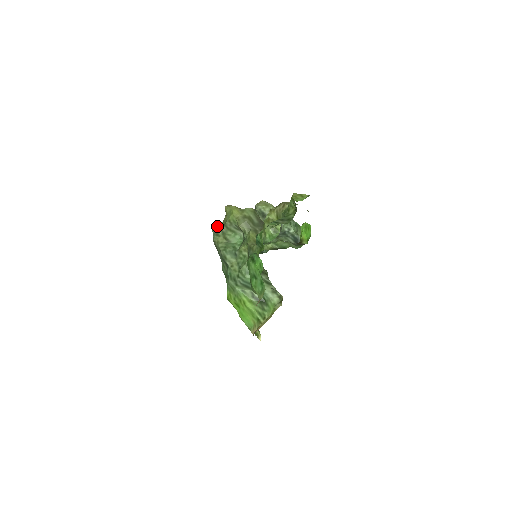
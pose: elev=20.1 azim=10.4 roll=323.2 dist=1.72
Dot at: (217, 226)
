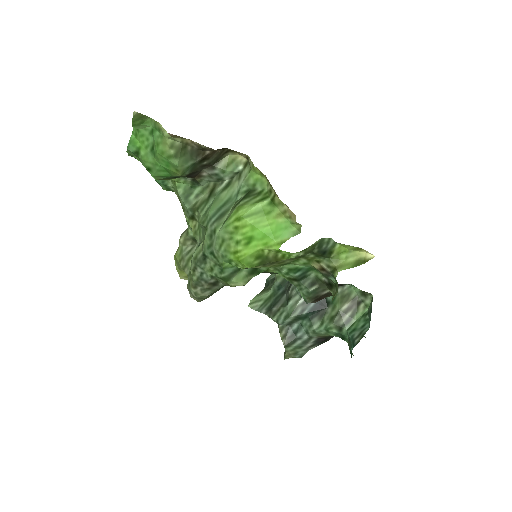
Dot at: occluded
